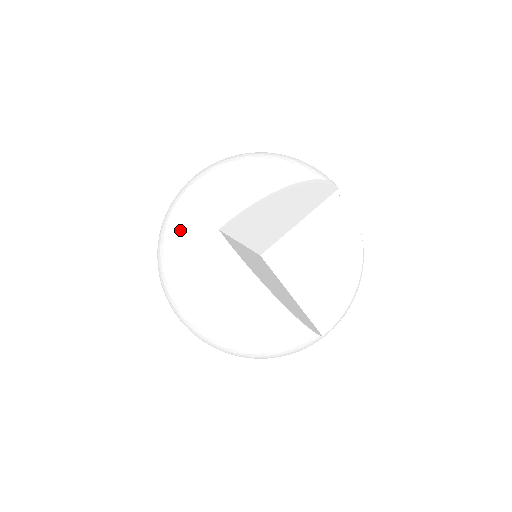
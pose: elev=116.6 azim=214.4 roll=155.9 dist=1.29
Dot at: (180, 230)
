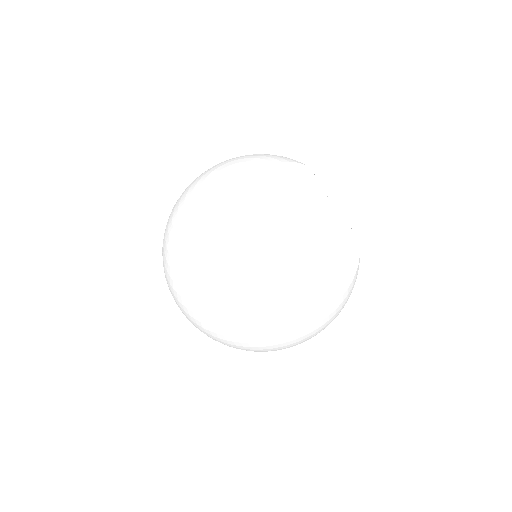
Dot at: (199, 189)
